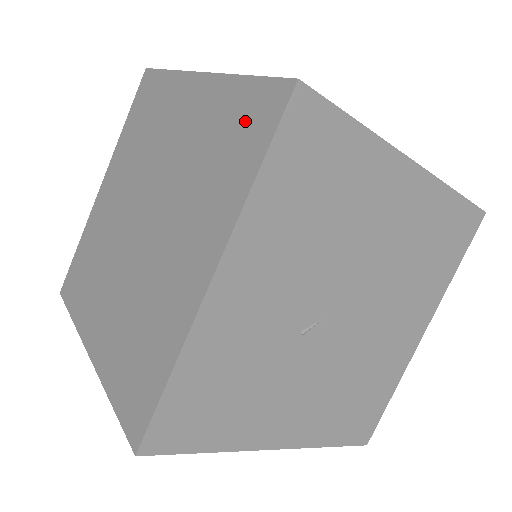
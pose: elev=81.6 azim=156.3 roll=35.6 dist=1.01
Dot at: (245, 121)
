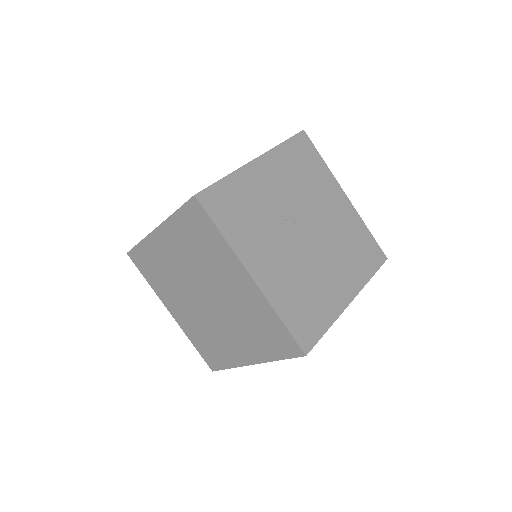
Dot at: occluded
